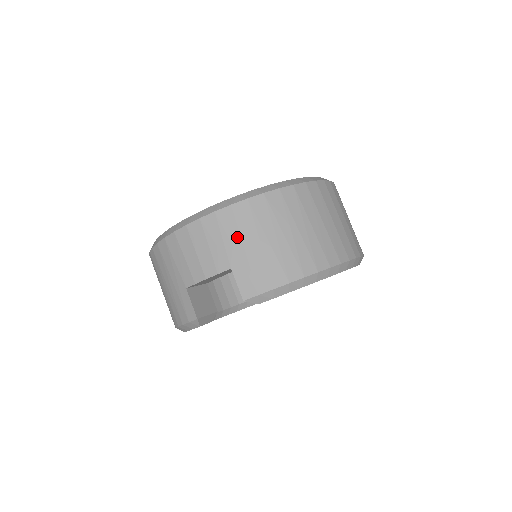
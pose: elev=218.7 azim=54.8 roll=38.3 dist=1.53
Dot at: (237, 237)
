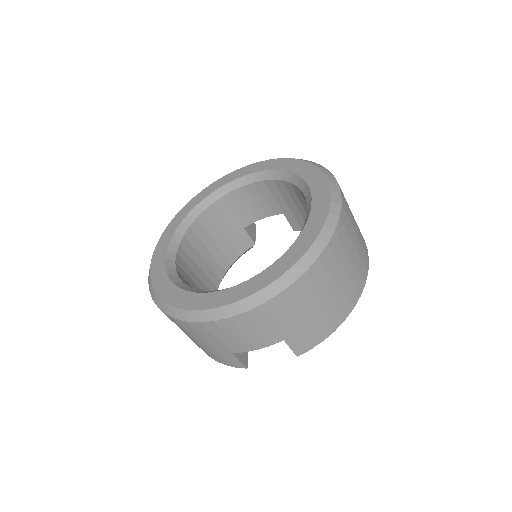
Dot at: (287, 317)
